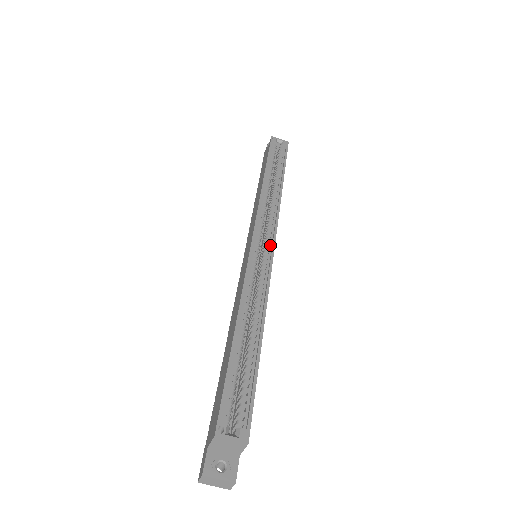
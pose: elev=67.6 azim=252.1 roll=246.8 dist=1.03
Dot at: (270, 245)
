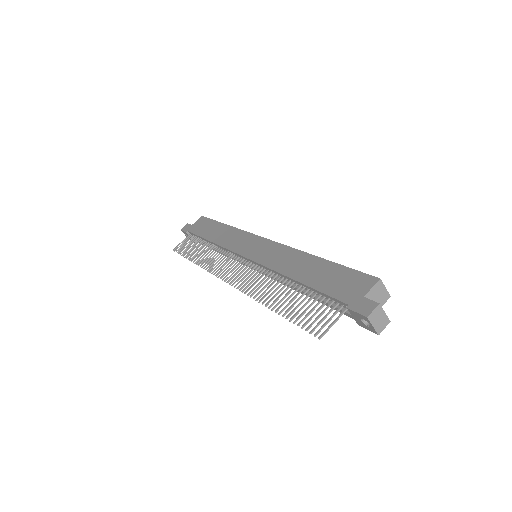
Dot at: occluded
